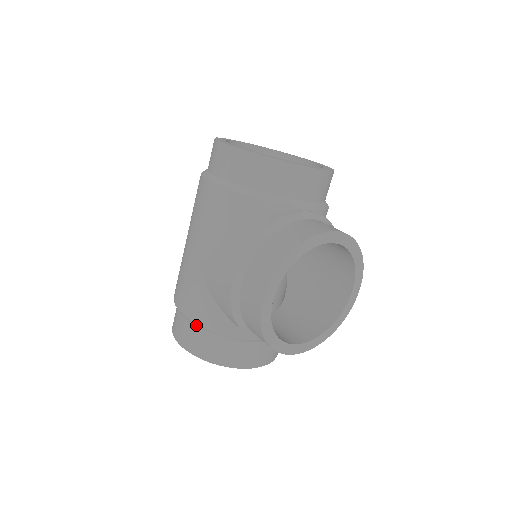
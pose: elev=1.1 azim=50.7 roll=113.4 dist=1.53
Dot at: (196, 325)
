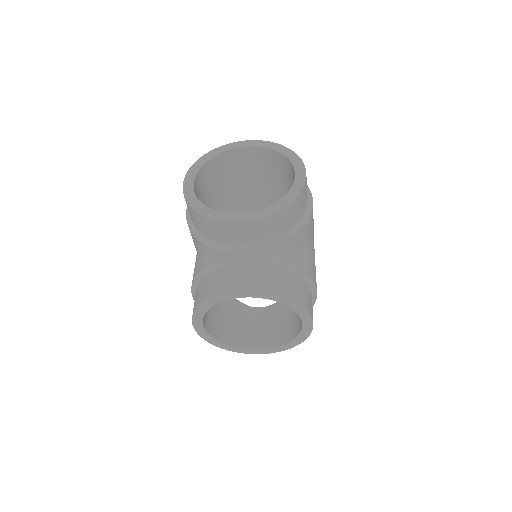
Dot at: occluded
